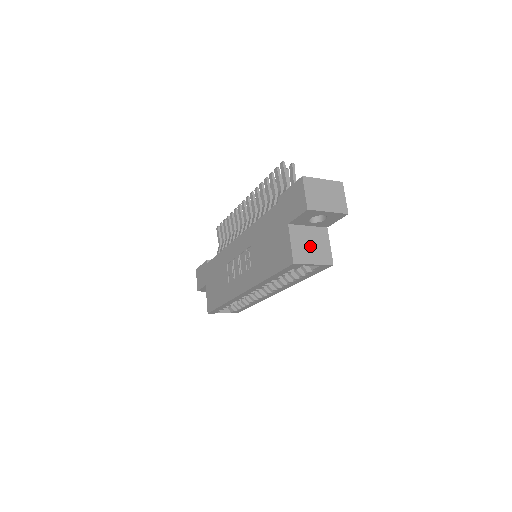
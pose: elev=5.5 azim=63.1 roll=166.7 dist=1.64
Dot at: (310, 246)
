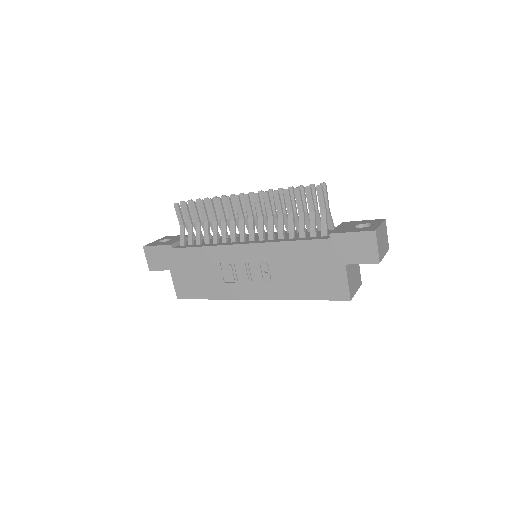
Dot at: (354, 276)
